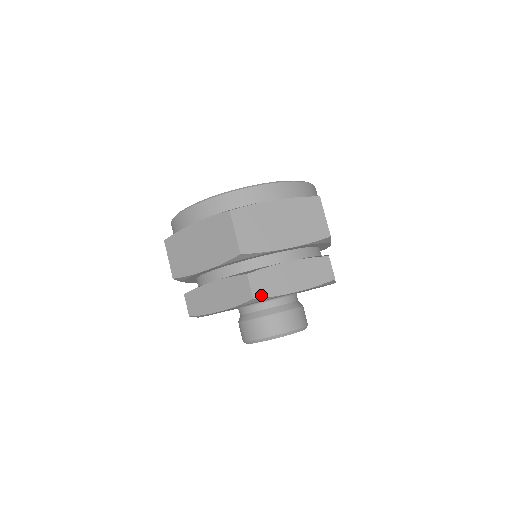
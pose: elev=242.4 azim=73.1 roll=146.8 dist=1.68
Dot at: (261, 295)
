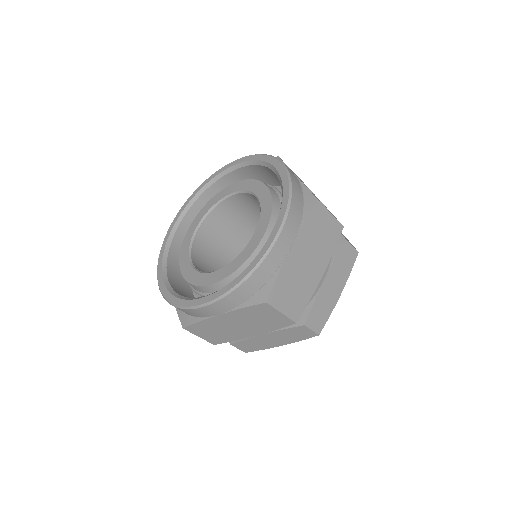
Dot at: (322, 326)
